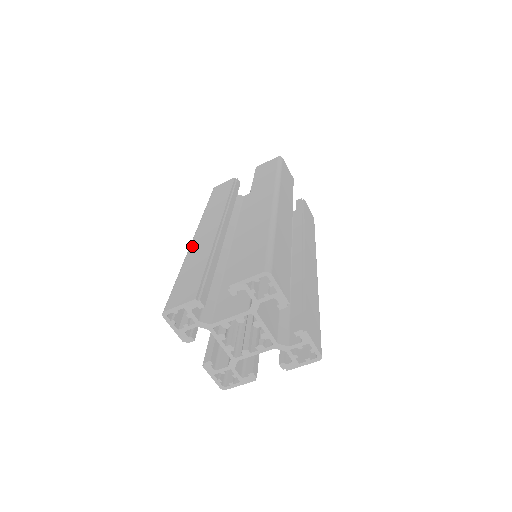
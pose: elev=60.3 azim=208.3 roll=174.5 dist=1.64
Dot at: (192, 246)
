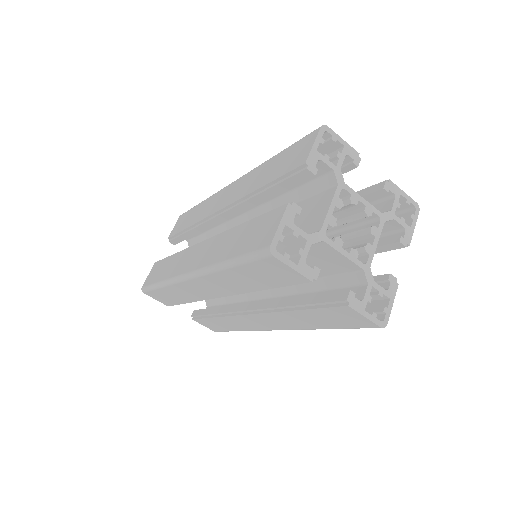
Dot at: occluded
